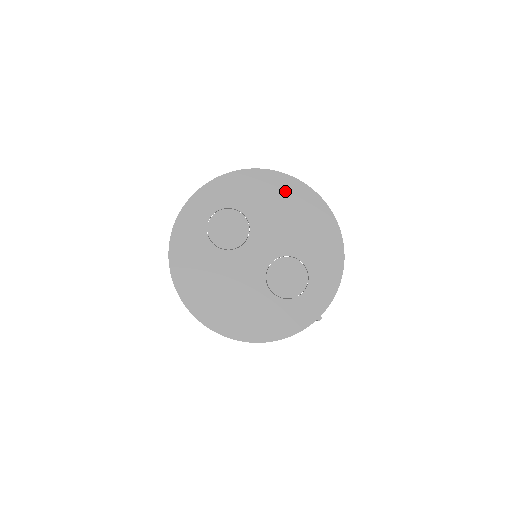
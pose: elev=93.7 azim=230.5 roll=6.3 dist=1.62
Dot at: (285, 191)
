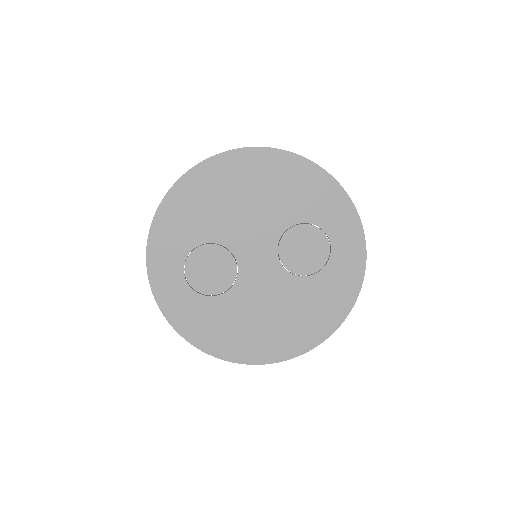
Dot at: (216, 180)
